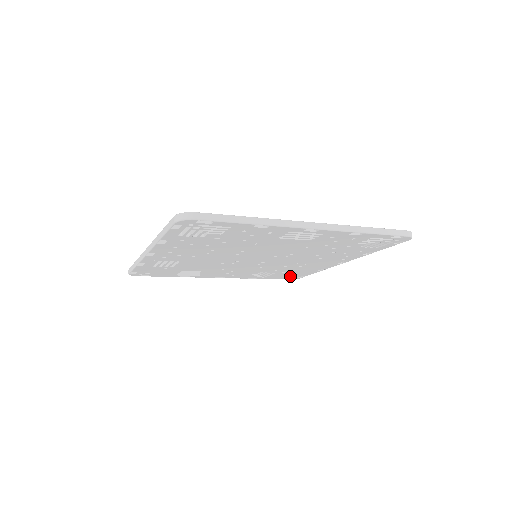
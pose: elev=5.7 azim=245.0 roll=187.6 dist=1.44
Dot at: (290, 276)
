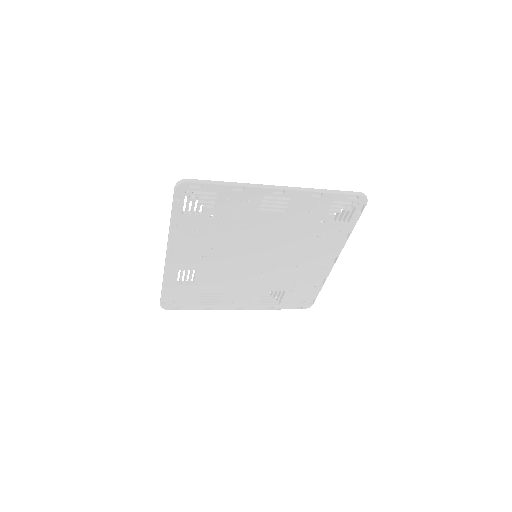
Dot at: (301, 300)
